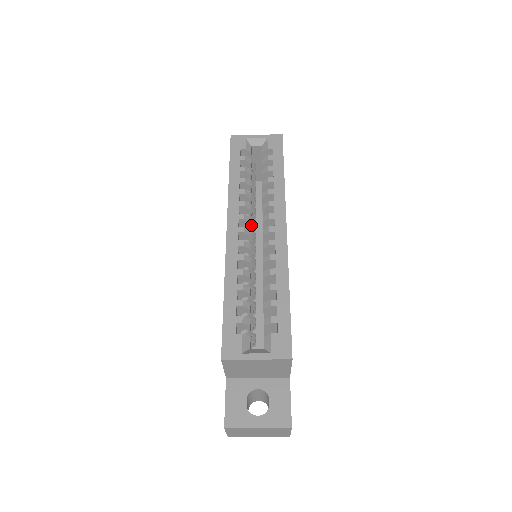
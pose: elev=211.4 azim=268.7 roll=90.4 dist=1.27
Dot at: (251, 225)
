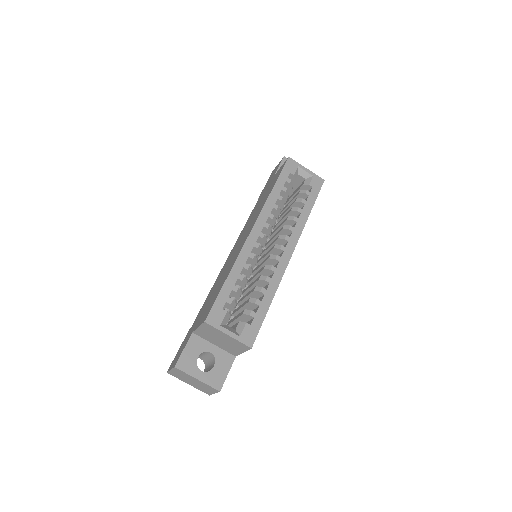
Dot at: occluded
